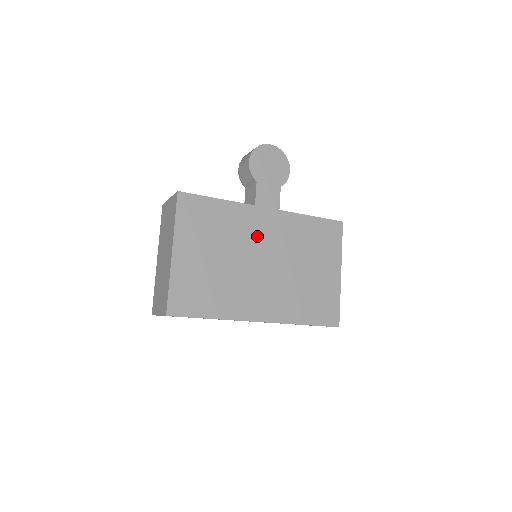
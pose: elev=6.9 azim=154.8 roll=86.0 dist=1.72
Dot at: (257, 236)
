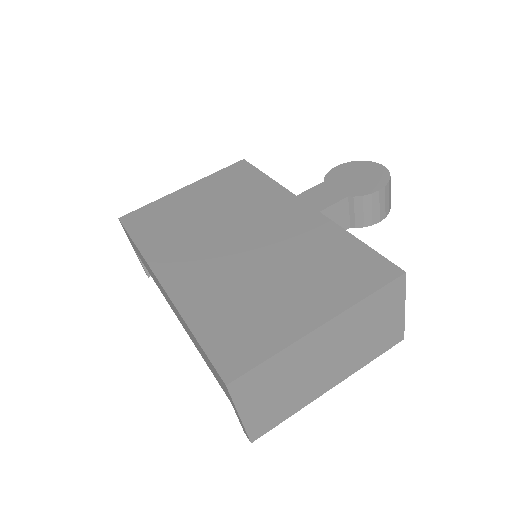
Dot at: (264, 217)
